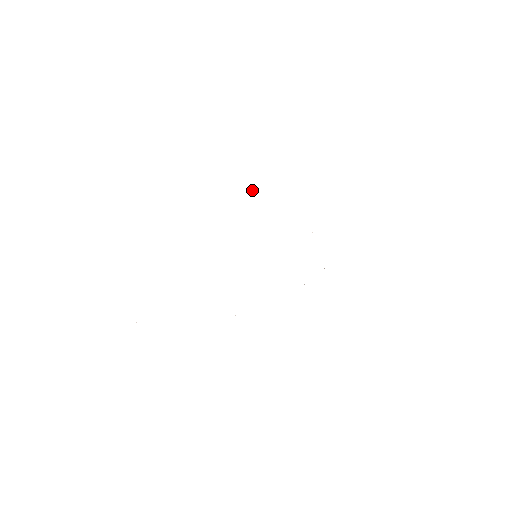
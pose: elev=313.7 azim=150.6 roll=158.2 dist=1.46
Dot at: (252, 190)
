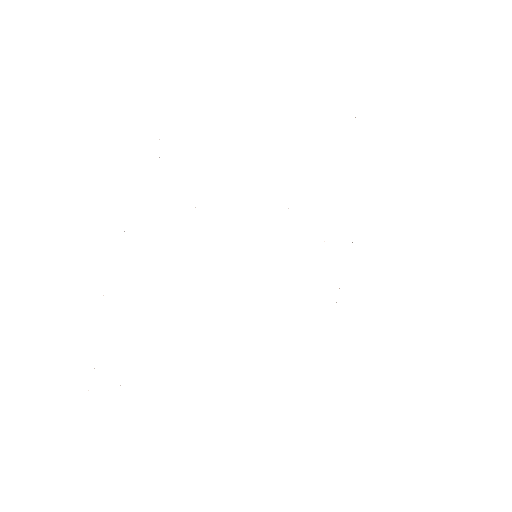
Dot at: occluded
